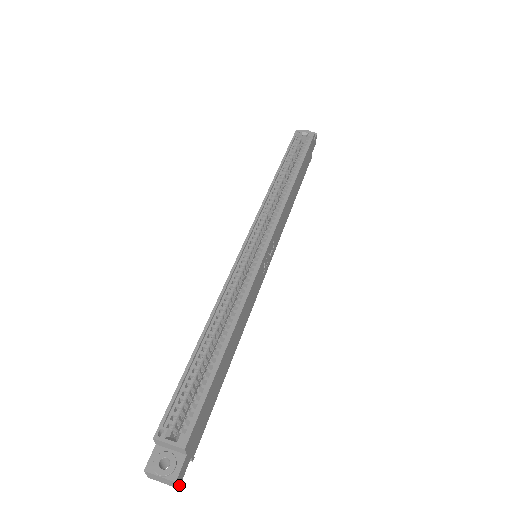
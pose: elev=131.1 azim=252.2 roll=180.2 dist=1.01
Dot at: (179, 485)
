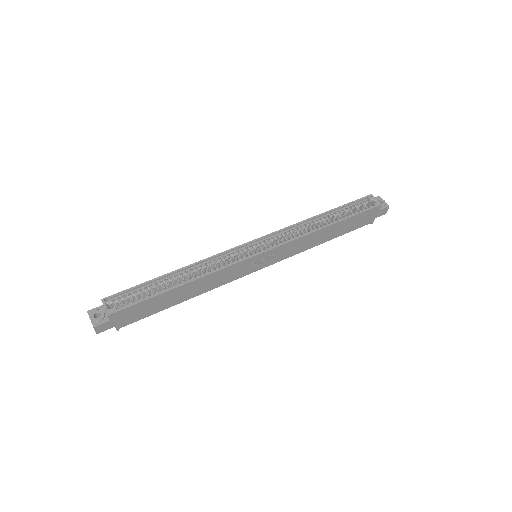
Dot at: (98, 333)
